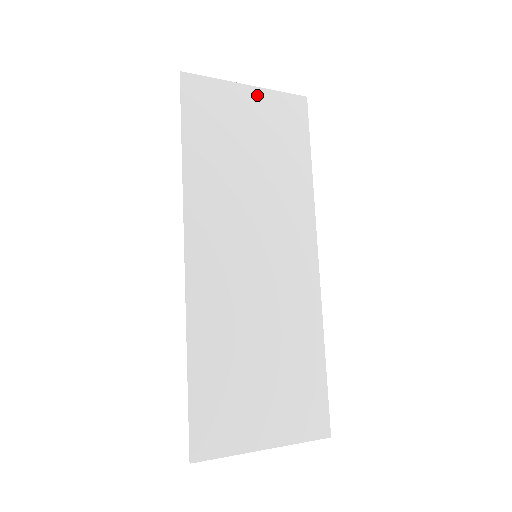
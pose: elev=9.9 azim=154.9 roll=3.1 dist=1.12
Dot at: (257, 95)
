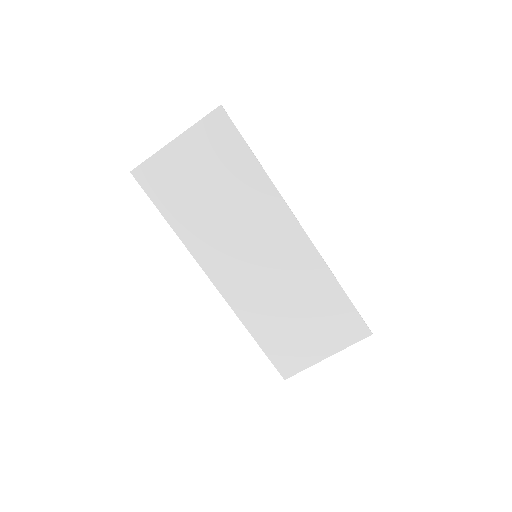
Dot at: (185, 141)
